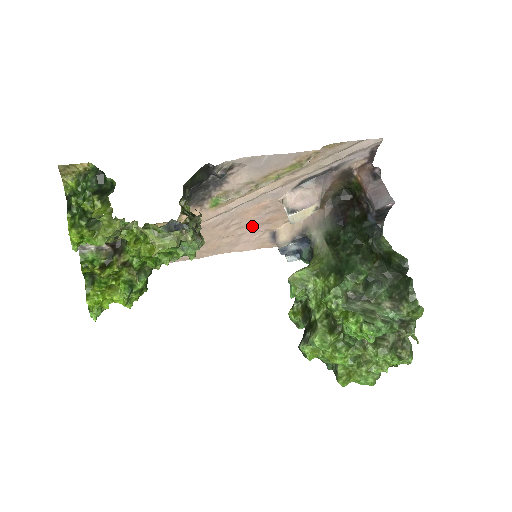
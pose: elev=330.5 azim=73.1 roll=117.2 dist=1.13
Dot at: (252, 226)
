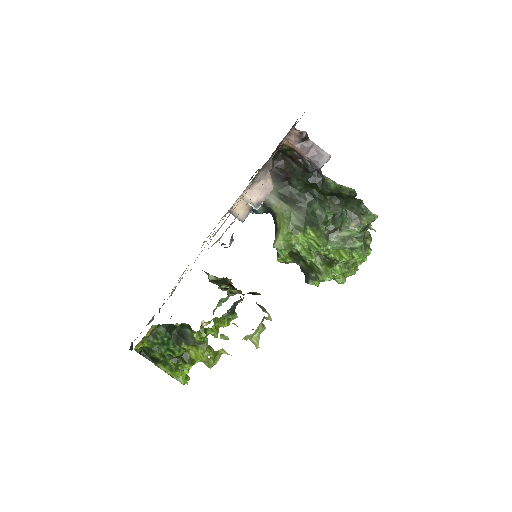
Dot at: occluded
